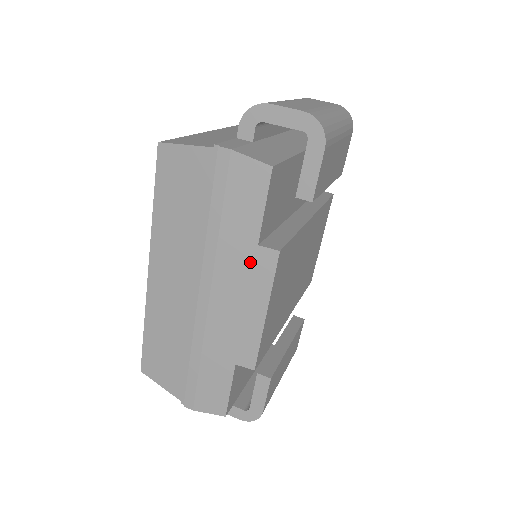
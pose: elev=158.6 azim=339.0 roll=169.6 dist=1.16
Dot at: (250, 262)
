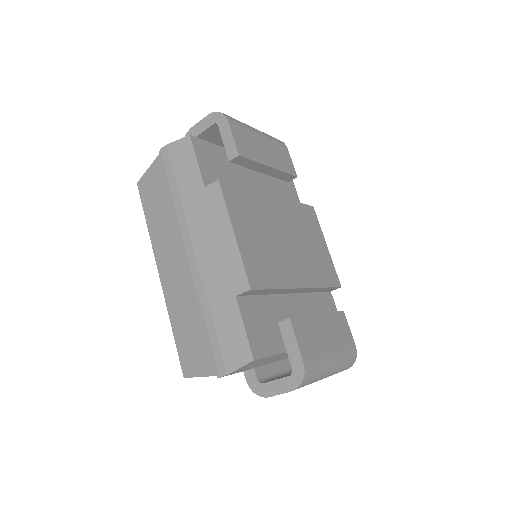
Dot at: (206, 203)
